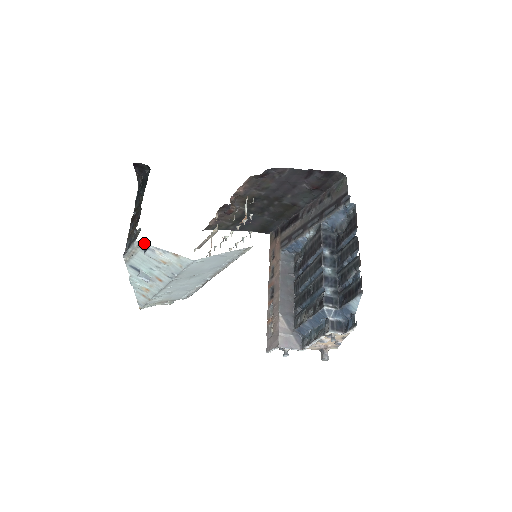
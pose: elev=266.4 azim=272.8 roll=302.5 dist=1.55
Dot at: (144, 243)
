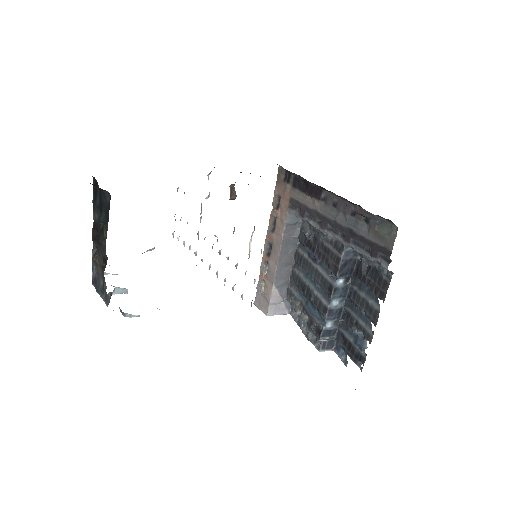
Dot at: occluded
